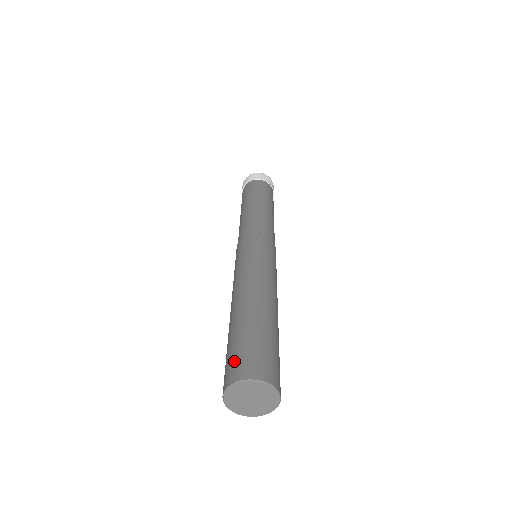
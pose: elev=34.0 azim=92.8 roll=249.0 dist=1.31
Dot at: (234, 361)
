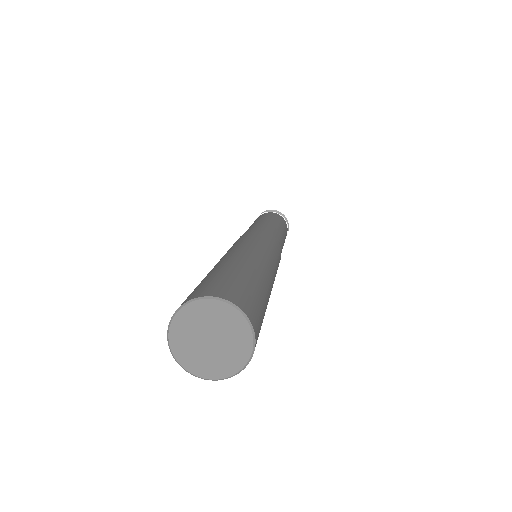
Dot at: (214, 283)
